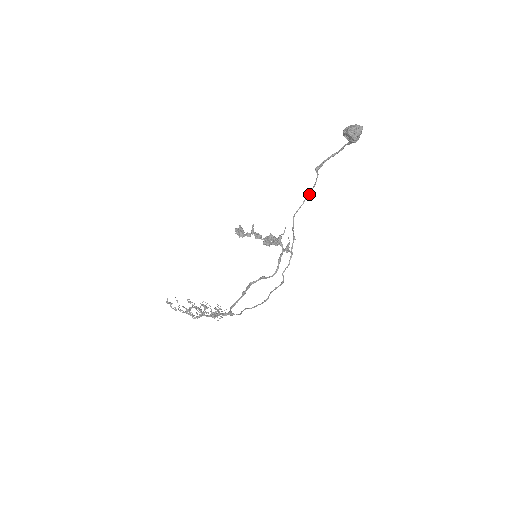
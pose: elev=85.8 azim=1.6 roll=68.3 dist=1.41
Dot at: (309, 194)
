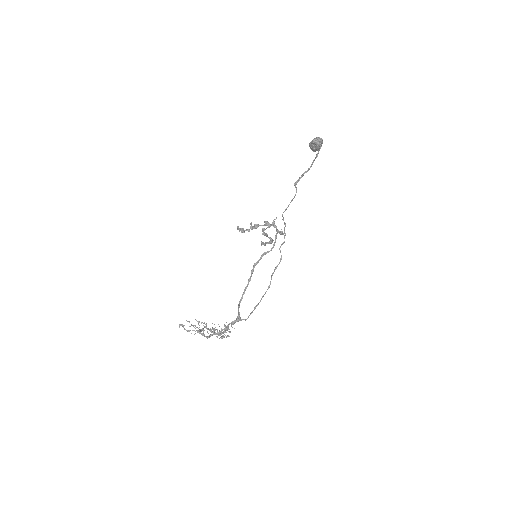
Dot at: (292, 200)
